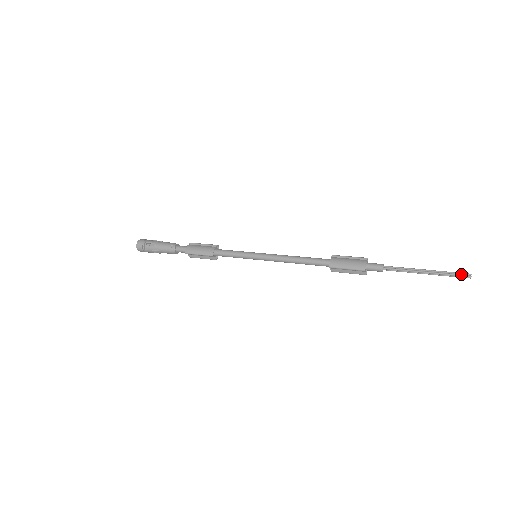
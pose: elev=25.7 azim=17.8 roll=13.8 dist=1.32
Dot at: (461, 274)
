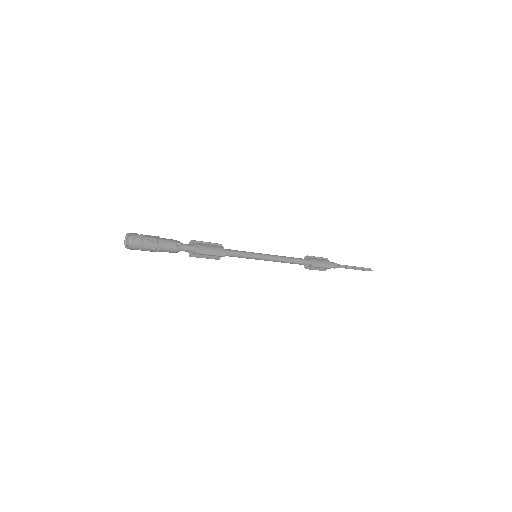
Dot at: (368, 269)
